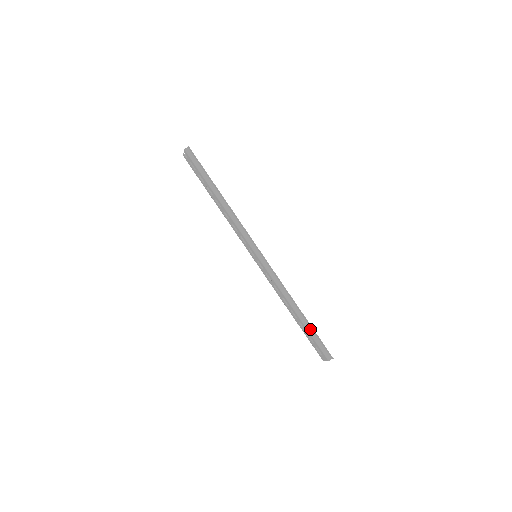
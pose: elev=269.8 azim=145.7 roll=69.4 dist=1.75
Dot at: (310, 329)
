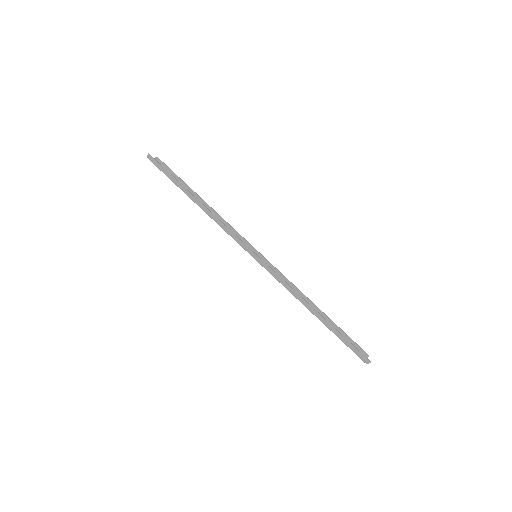
Dot at: (335, 331)
